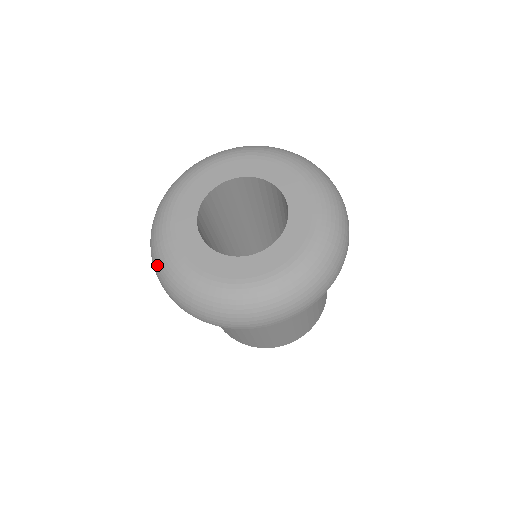
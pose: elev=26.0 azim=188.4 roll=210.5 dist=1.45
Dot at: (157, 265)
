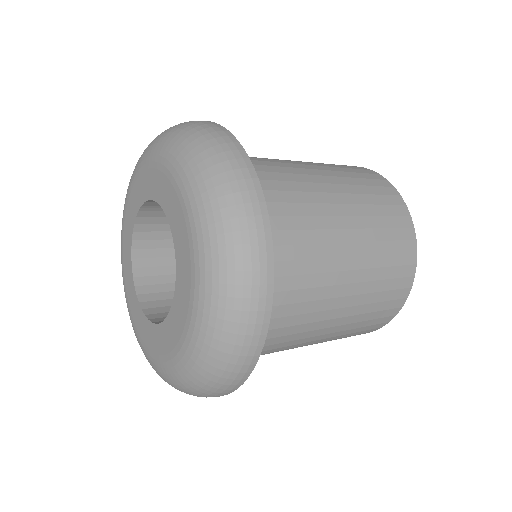
Dot at: occluded
